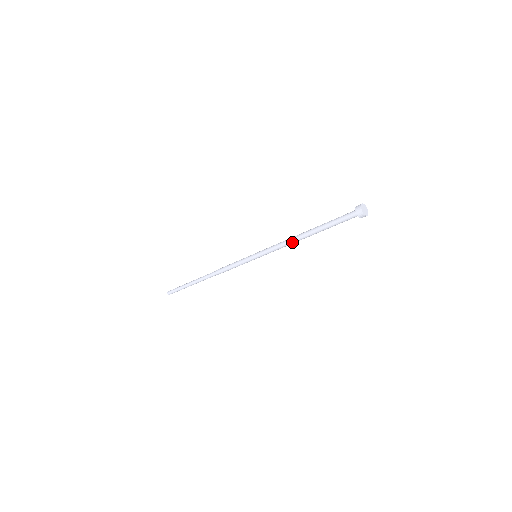
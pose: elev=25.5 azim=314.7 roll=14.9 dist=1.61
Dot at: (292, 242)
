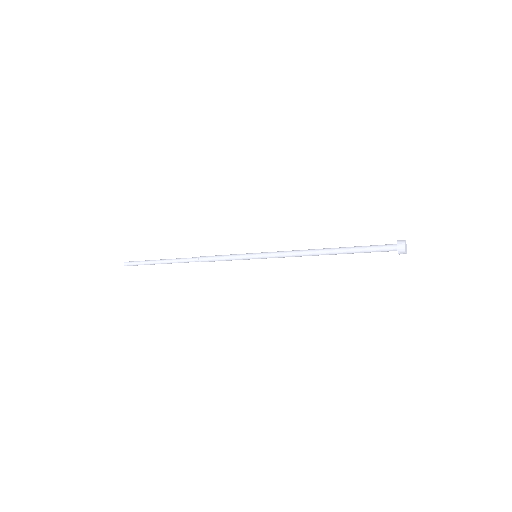
Dot at: occluded
